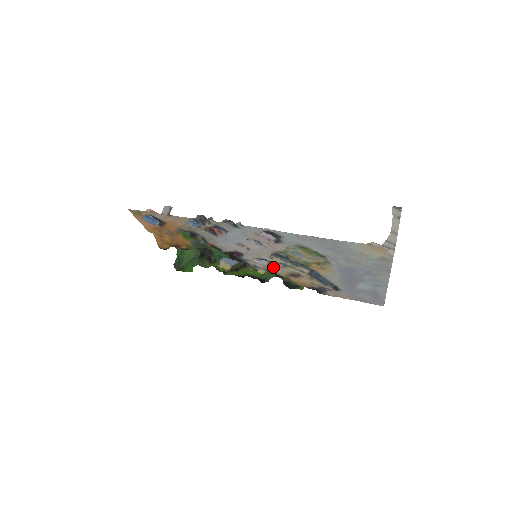
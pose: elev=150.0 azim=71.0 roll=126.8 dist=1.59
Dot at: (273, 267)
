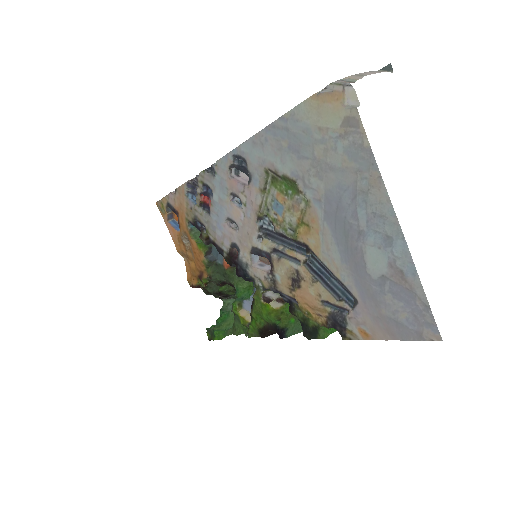
Dot at: (271, 269)
